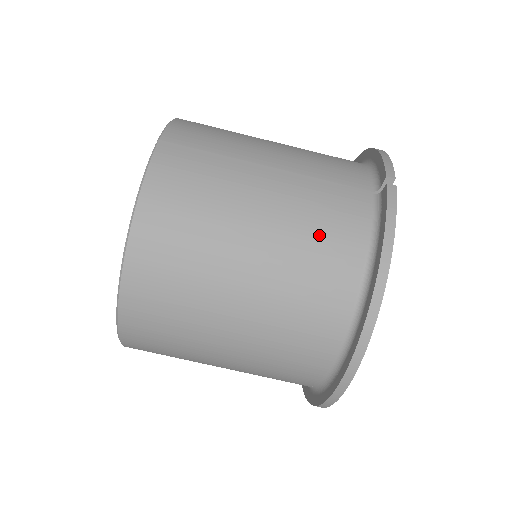
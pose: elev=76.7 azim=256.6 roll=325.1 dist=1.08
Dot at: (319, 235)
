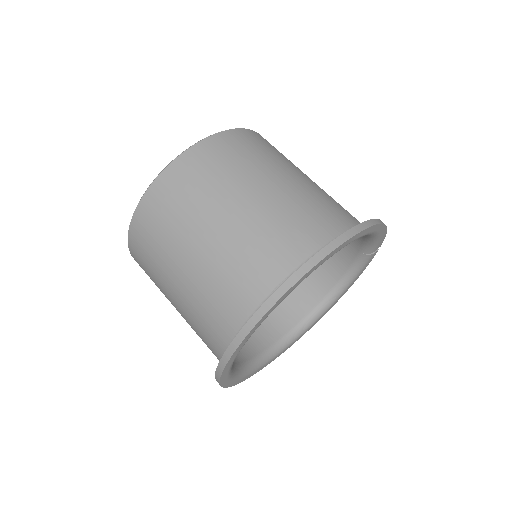
Dot at: occluded
